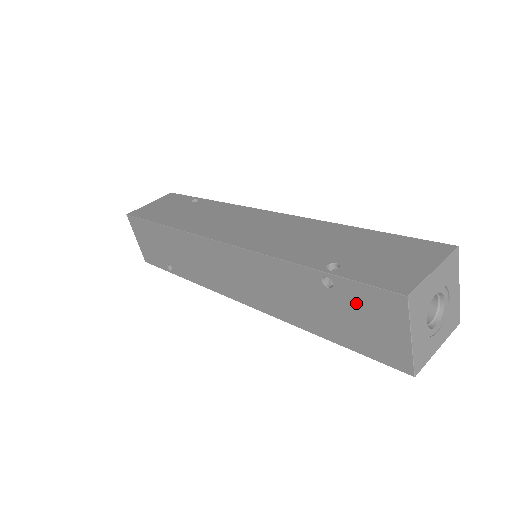
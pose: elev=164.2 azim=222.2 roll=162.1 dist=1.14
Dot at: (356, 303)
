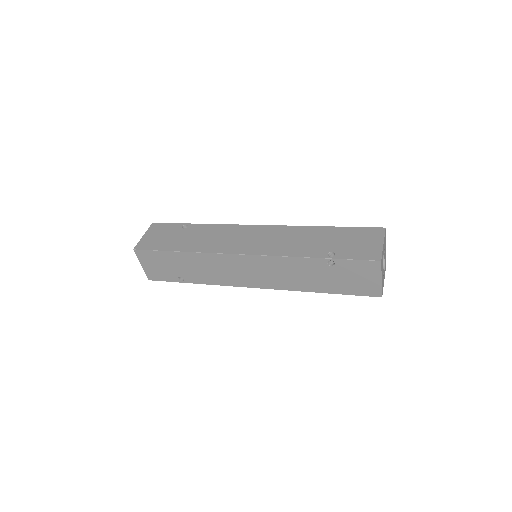
Dot at: (349, 270)
